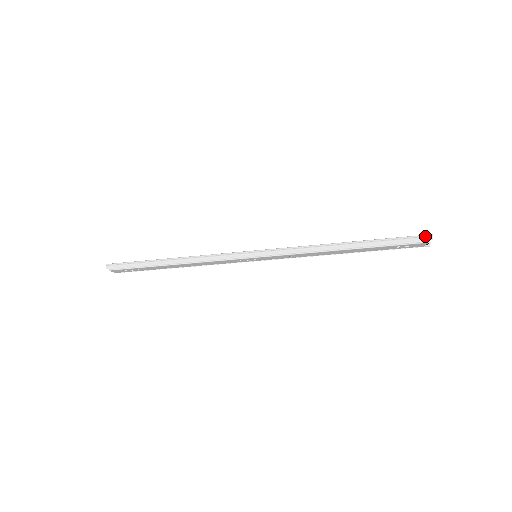
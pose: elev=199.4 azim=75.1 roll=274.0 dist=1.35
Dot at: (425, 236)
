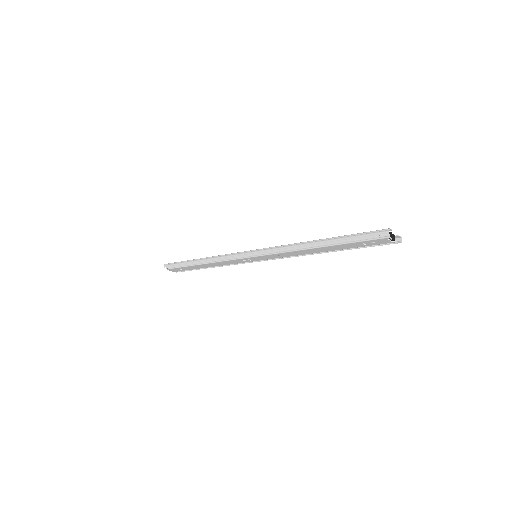
Dot at: (382, 230)
